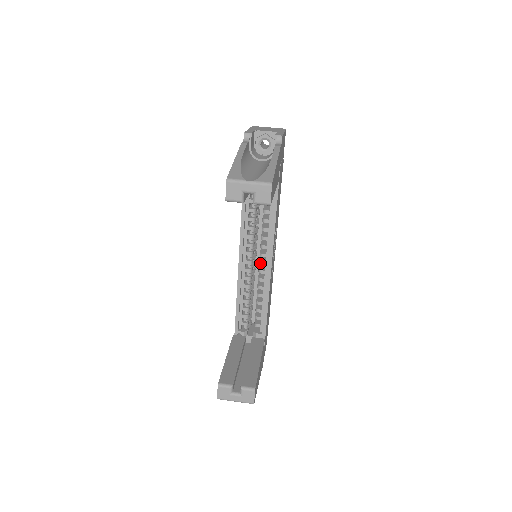
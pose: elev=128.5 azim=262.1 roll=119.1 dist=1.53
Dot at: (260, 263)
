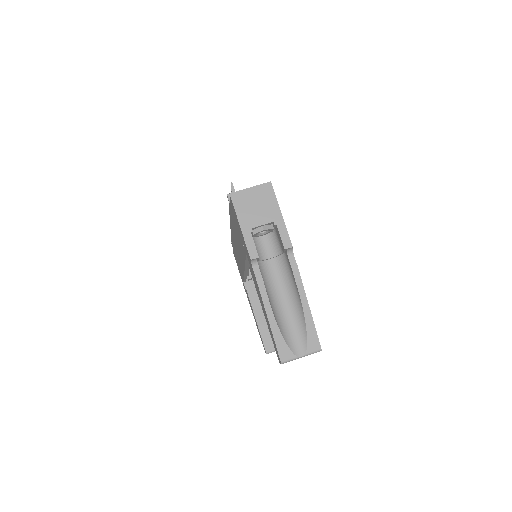
Dot at: occluded
